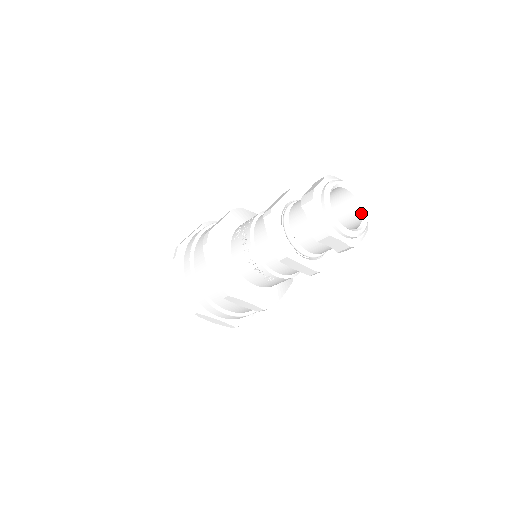
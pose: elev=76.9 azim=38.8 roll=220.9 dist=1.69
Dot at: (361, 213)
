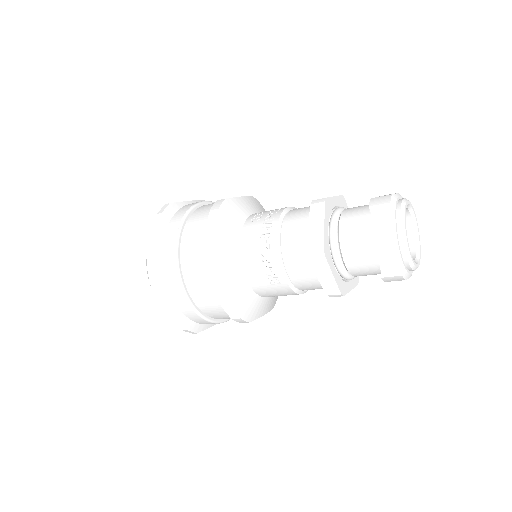
Dot at: (416, 250)
